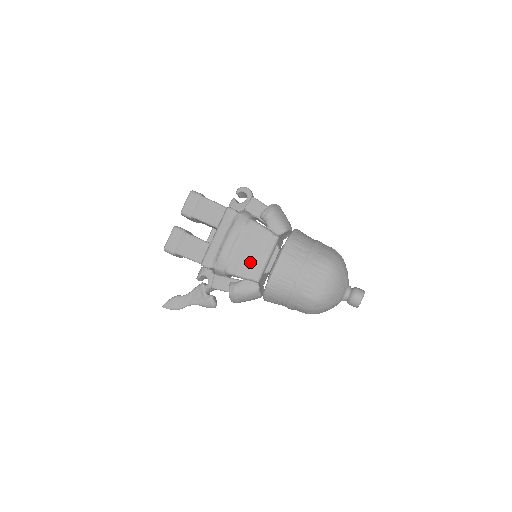
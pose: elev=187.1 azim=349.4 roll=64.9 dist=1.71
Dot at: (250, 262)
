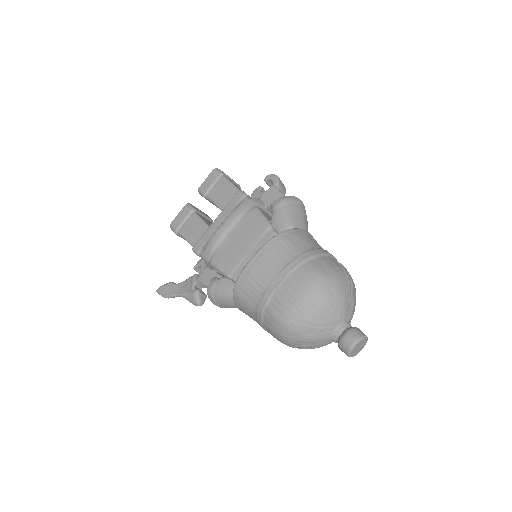
Dot at: (236, 257)
